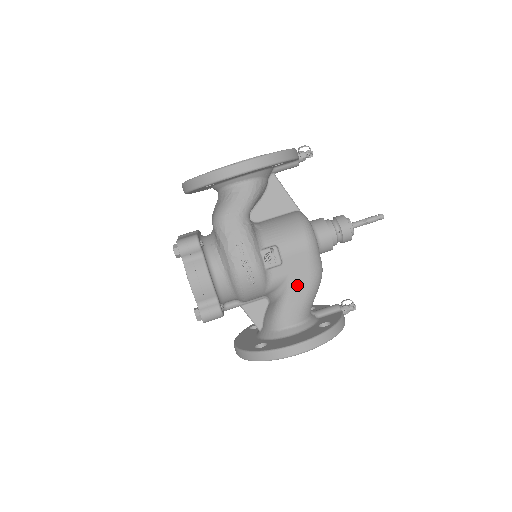
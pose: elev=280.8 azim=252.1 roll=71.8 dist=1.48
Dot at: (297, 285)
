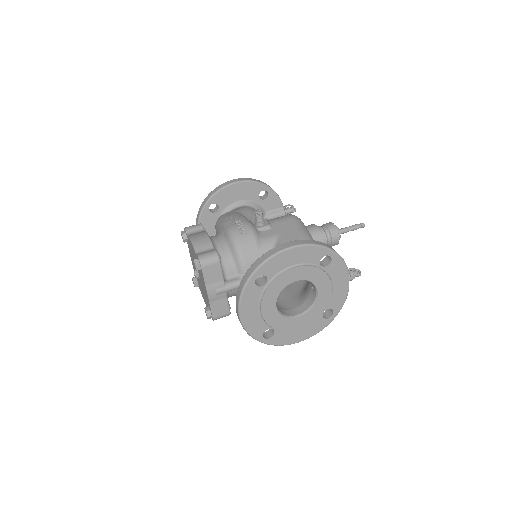
Dot at: (288, 239)
